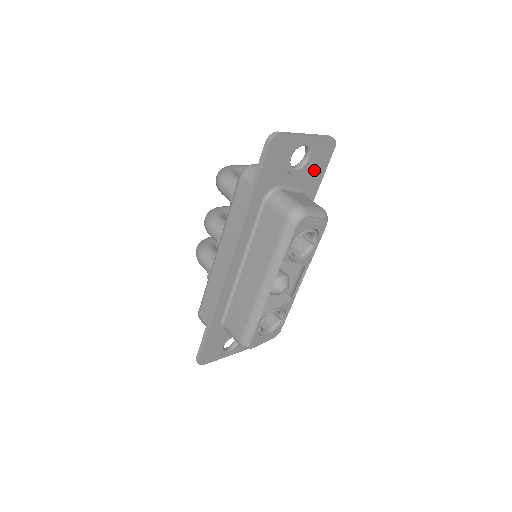
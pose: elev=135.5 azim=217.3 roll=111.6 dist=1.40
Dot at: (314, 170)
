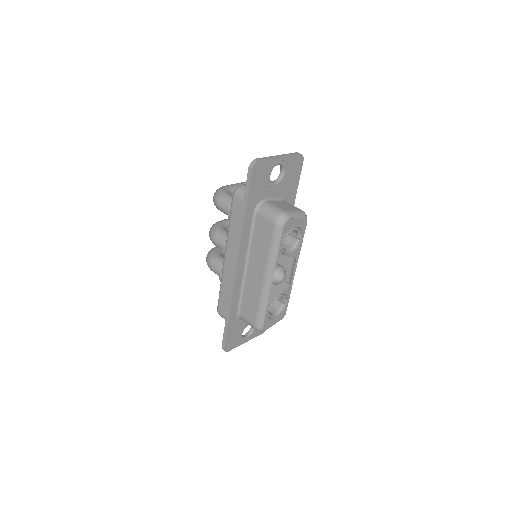
Dot at: (290, 181)
